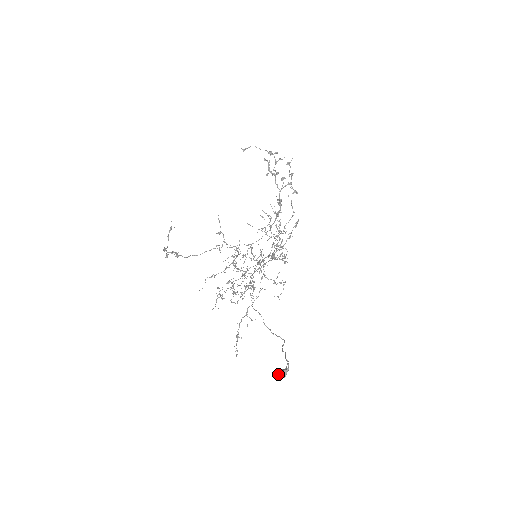
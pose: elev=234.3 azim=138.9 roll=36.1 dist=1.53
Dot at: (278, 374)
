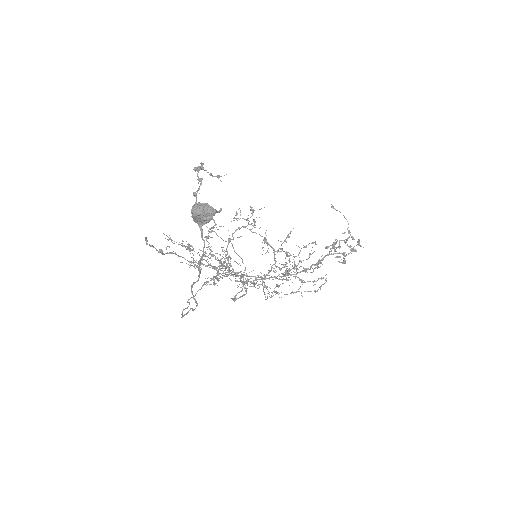
Dot at: (198, 203)
